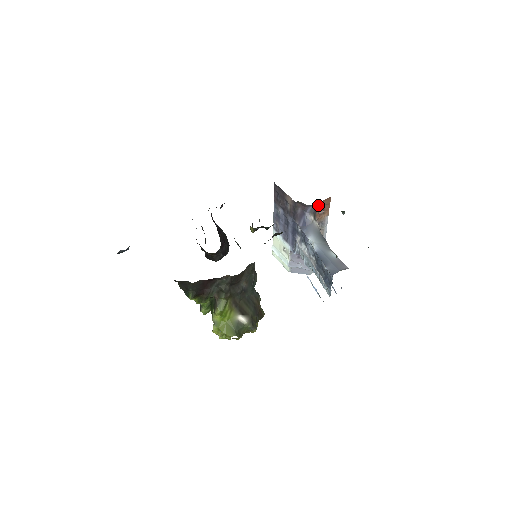
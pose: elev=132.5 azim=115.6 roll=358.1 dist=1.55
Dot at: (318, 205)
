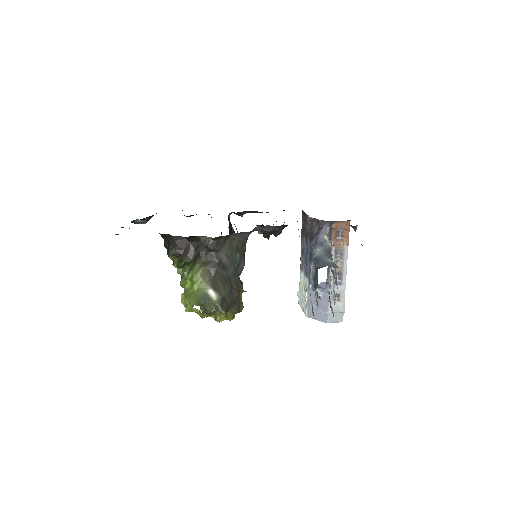
Dot at: (334, 226)
